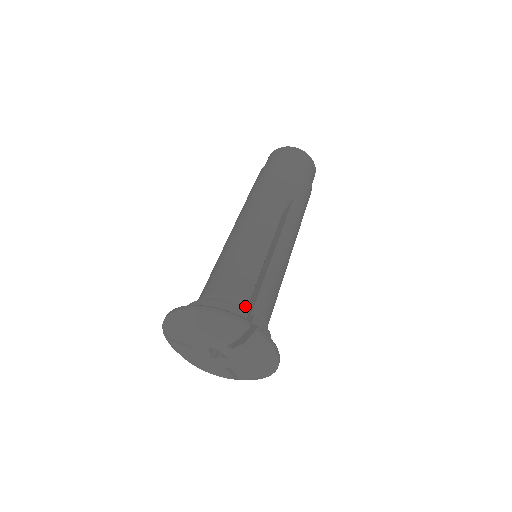
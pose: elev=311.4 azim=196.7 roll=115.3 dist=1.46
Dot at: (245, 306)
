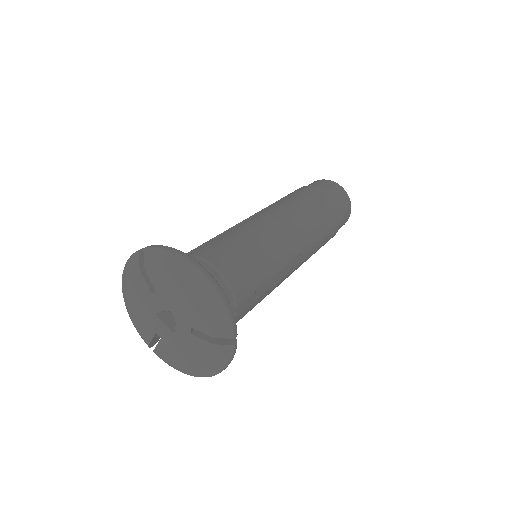
Dot at: occluded
